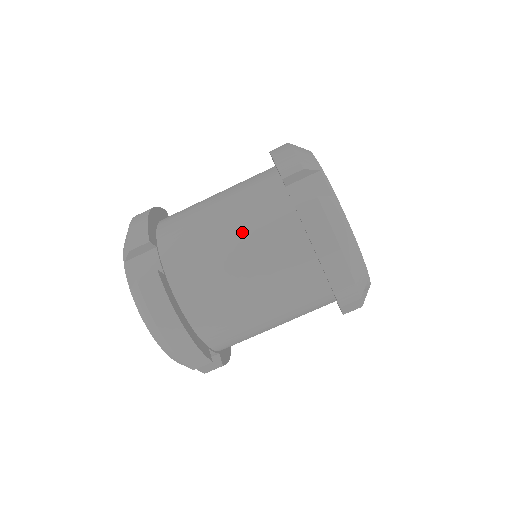
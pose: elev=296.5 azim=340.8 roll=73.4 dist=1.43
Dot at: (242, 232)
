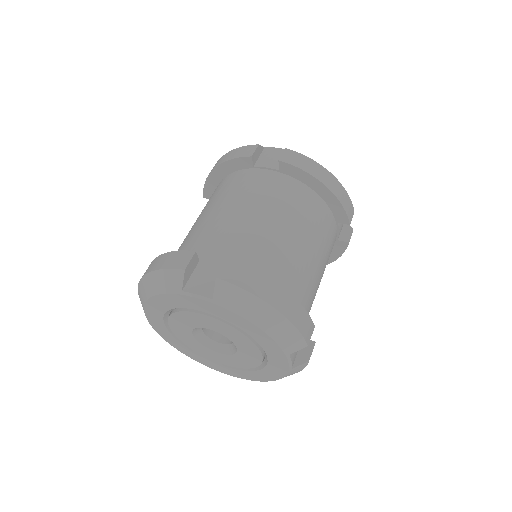
Dot at: (256, 204)
